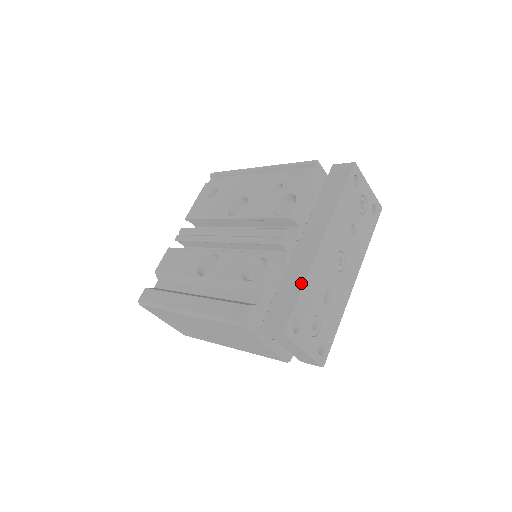
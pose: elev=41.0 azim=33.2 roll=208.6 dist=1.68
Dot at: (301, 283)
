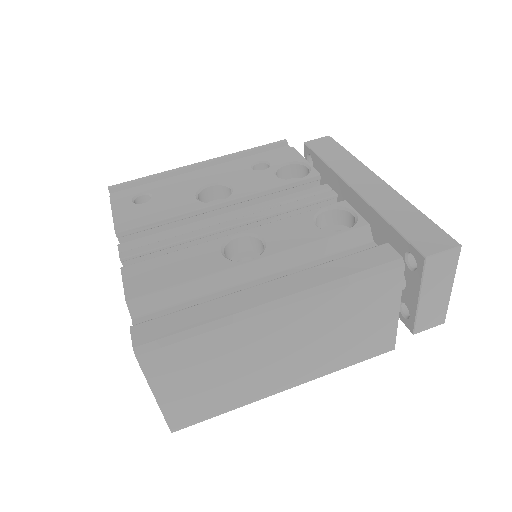
Dot at: (414, 209)
